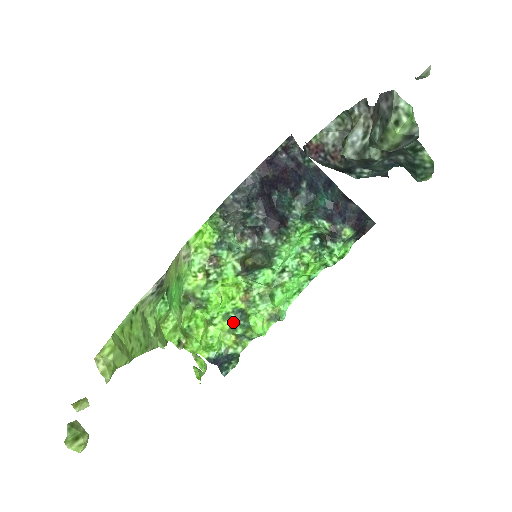
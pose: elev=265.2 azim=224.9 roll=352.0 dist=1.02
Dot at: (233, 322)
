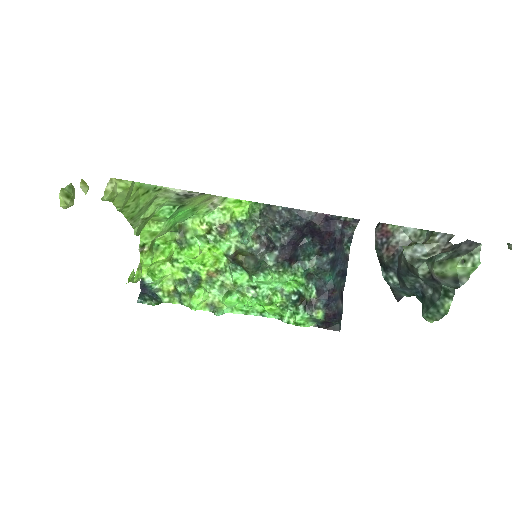
Dot at: (185, 278)
